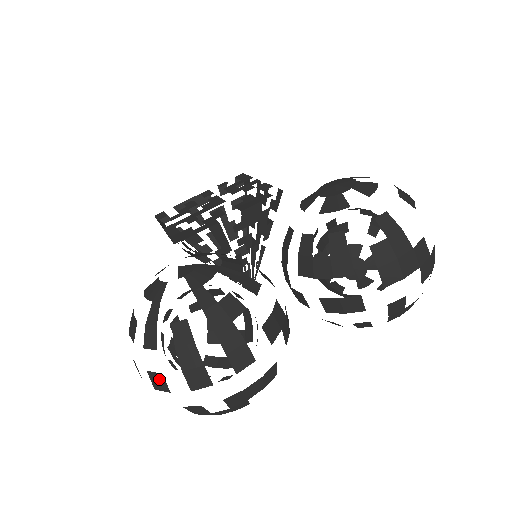
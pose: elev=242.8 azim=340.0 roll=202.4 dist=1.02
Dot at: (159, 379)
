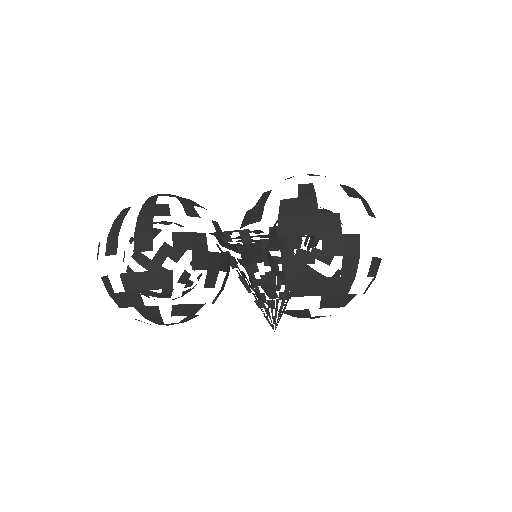
Dot at: occluded
